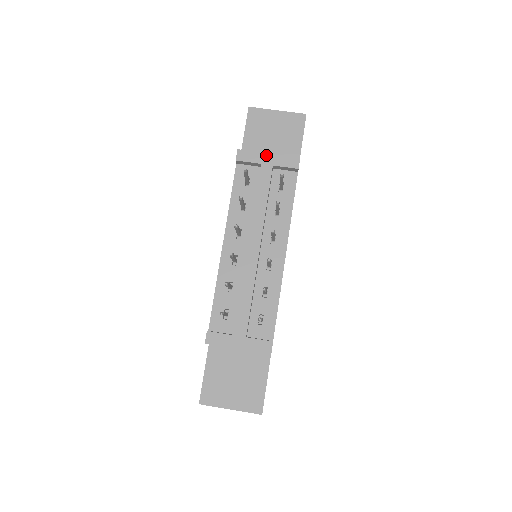
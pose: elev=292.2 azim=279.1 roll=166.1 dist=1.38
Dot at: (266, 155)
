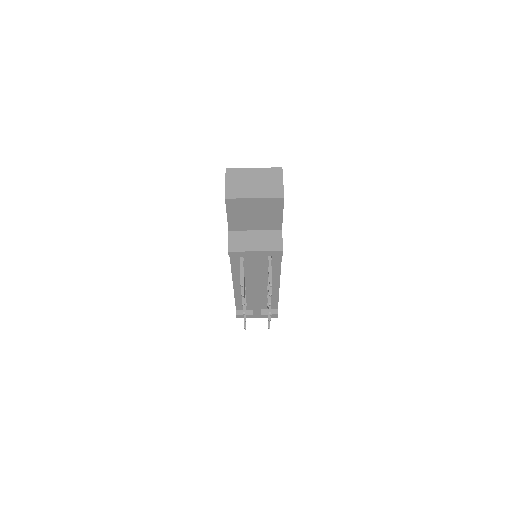
Dot at: (254, 252)
